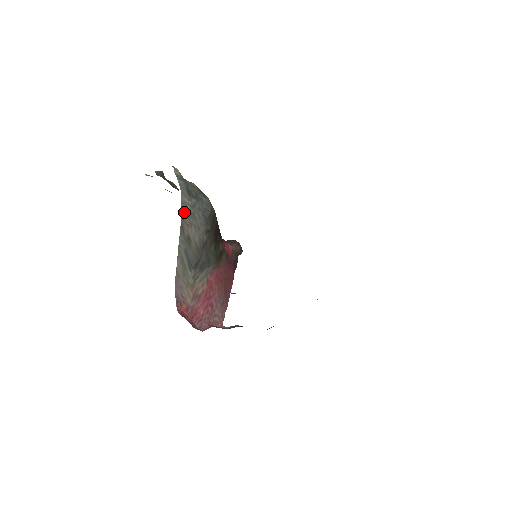
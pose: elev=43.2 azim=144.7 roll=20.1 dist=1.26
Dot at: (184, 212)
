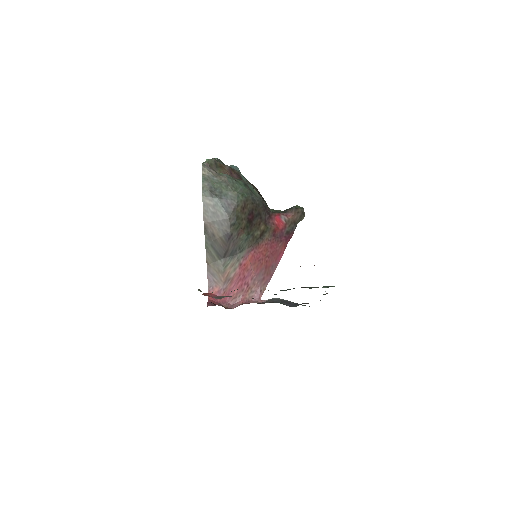
Dot at: (206, 213)
